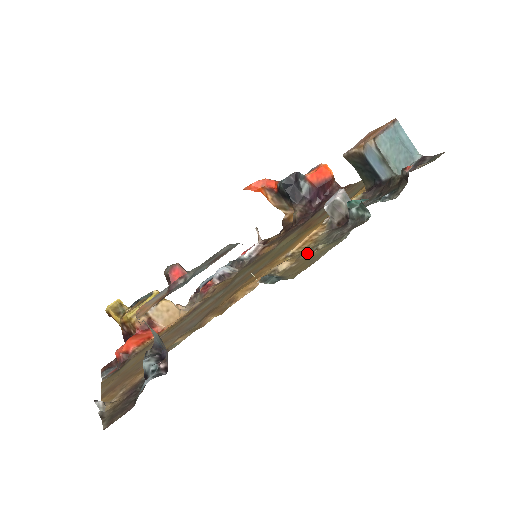
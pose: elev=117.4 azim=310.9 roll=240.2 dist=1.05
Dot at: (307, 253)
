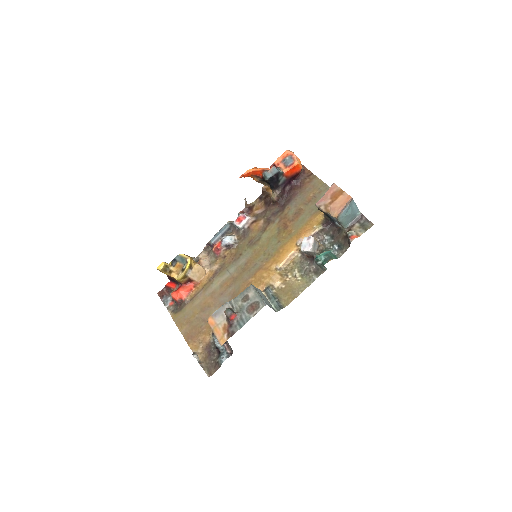
Dot at: (290, 278)
